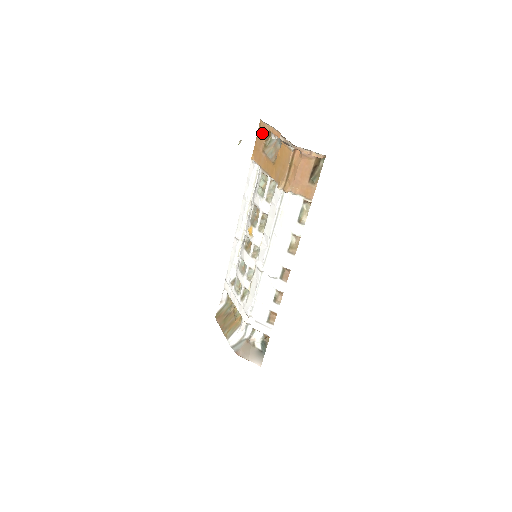
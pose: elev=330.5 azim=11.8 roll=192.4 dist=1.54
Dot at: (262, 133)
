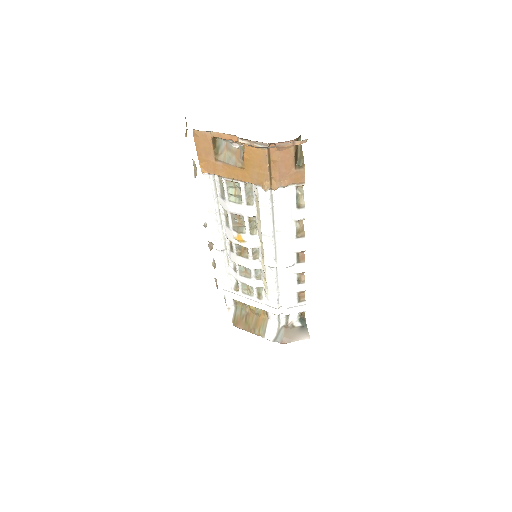
Dot at: (204, 143)
